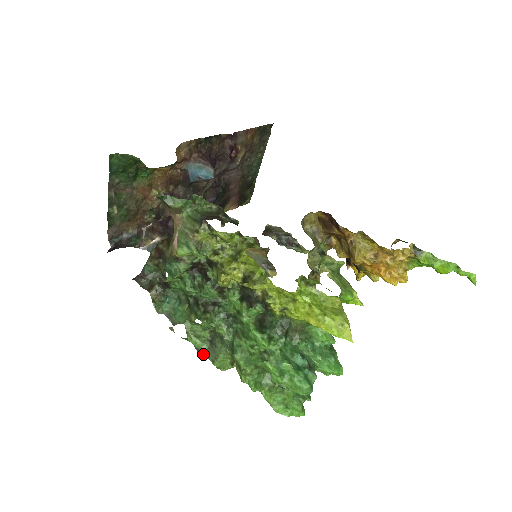
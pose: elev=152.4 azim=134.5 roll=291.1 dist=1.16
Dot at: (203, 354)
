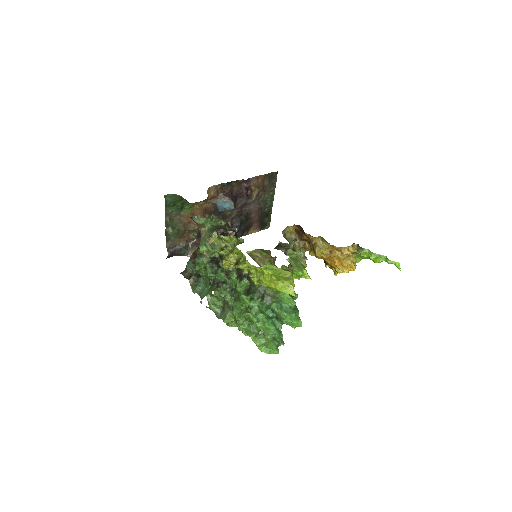
Dot at: (218, 316)
